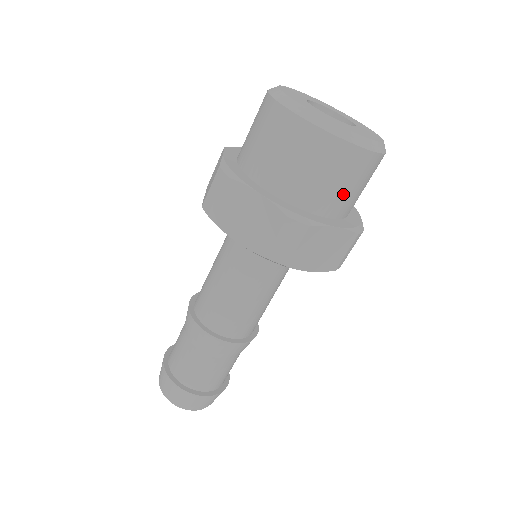
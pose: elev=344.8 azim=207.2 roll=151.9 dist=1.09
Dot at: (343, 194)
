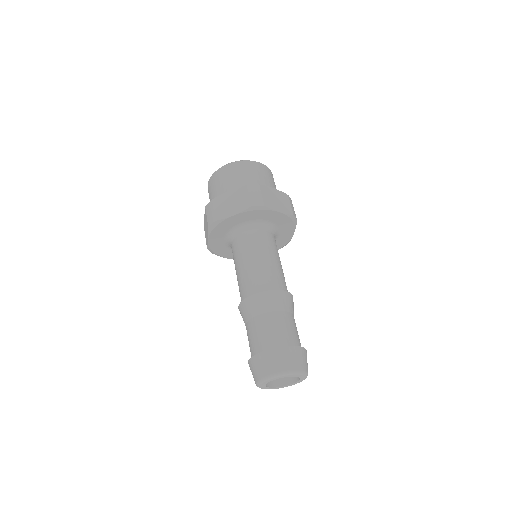
Dot at: (266, 182)
